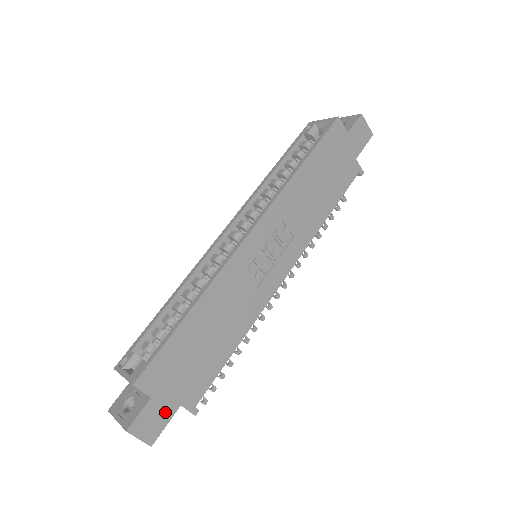
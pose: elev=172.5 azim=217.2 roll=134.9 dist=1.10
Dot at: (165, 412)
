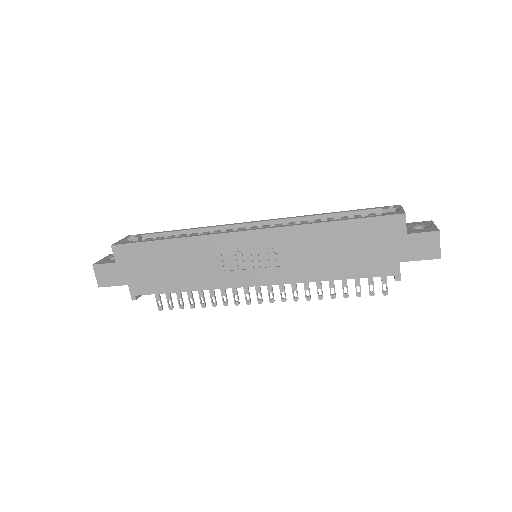
Dot at: (118, 278)
